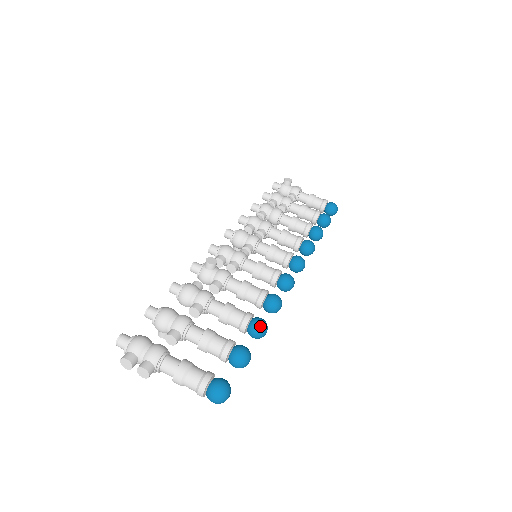
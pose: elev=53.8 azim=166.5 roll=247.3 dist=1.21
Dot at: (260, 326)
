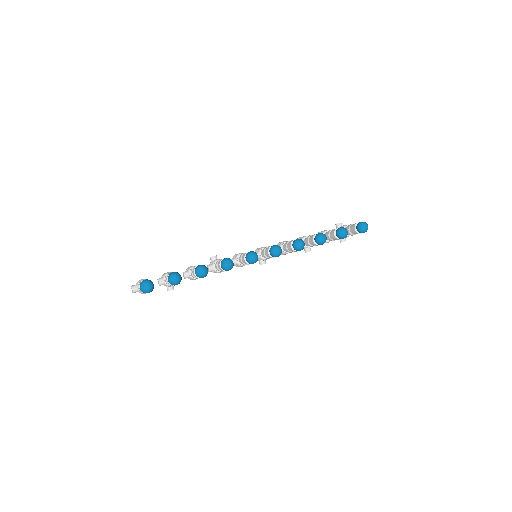
Dot at: (197, 267)
